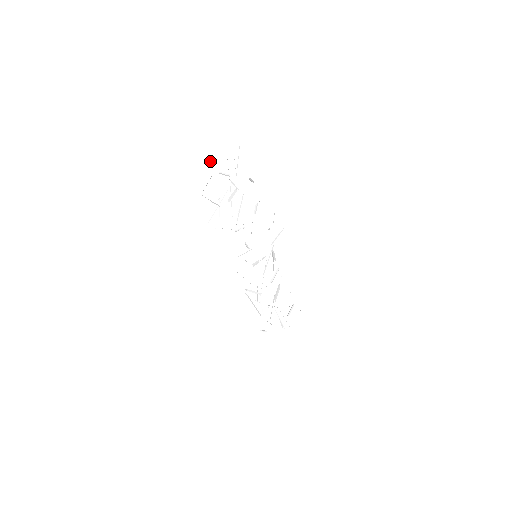
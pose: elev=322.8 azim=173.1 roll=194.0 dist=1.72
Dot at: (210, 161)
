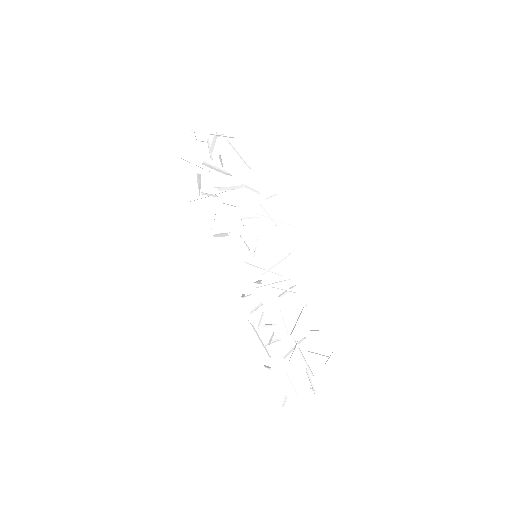
Dot at: (192, 134)
